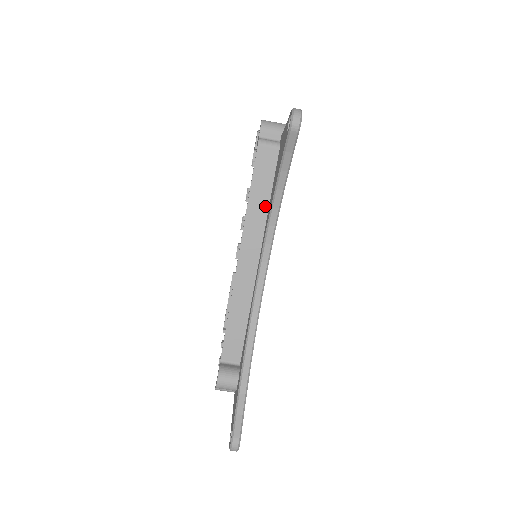
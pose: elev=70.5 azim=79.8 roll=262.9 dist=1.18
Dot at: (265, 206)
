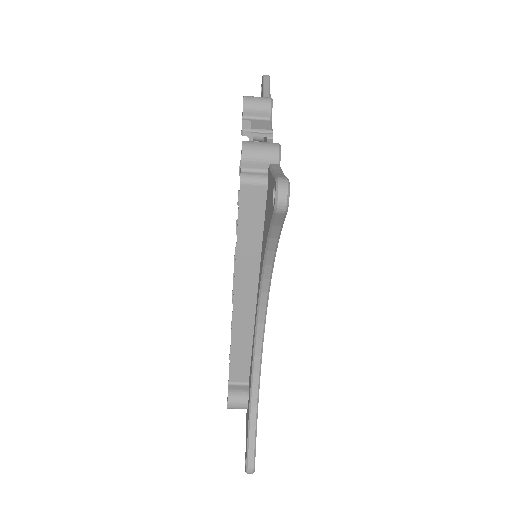
Dot at: (257, 248)
